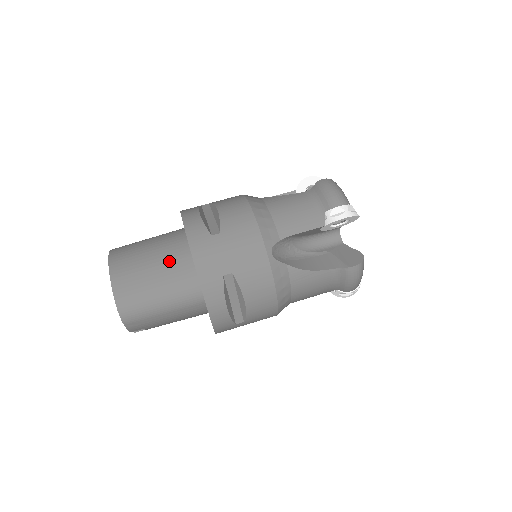
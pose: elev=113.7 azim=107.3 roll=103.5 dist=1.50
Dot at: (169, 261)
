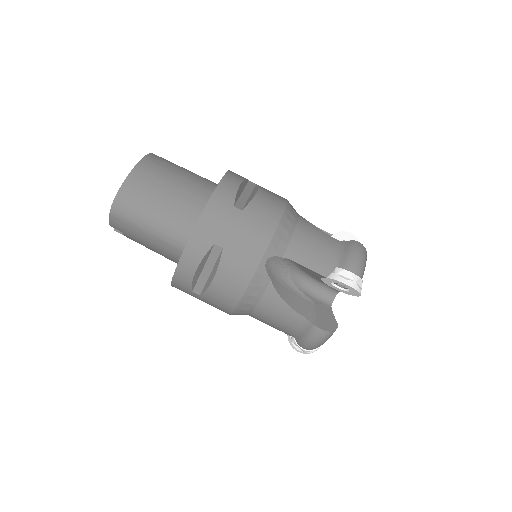
Dot at: (186, 198)
